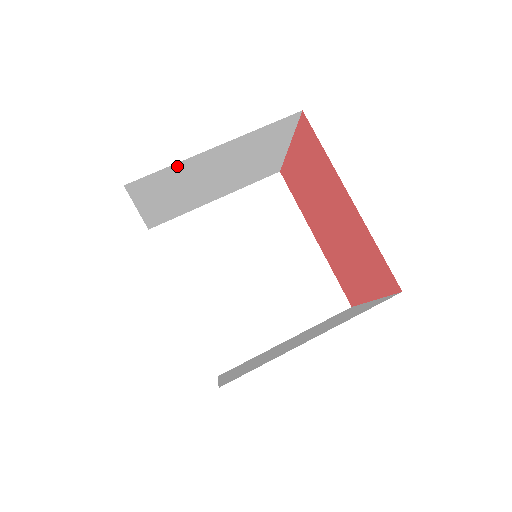
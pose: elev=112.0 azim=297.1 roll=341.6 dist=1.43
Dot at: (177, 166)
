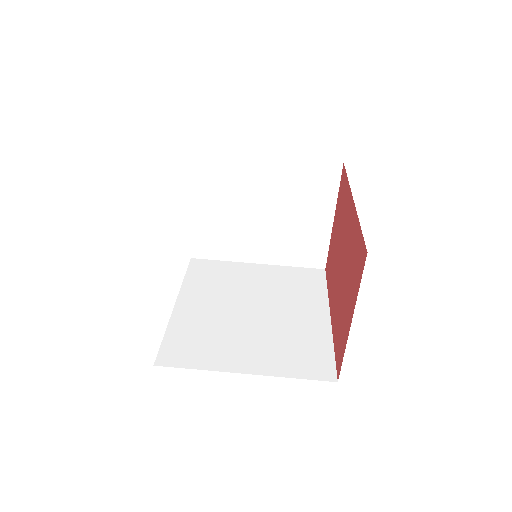
Dot at: (231, 160)
